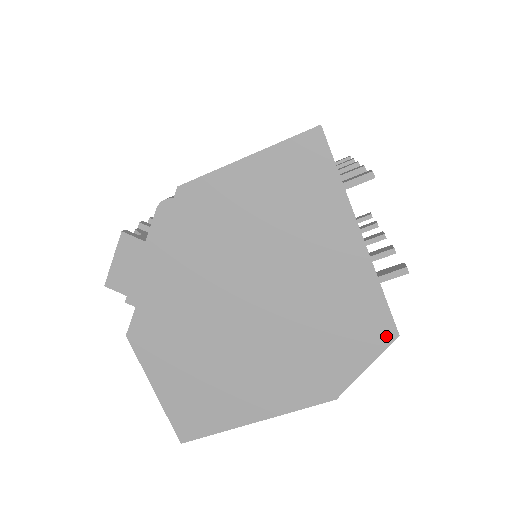
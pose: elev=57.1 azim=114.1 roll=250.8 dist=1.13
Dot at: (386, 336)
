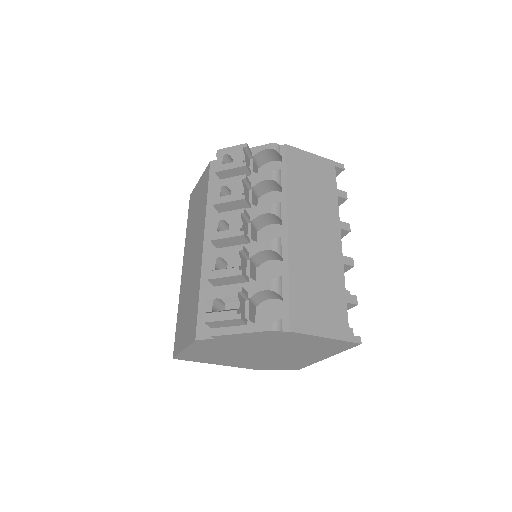
Dot at: (295, 369)
